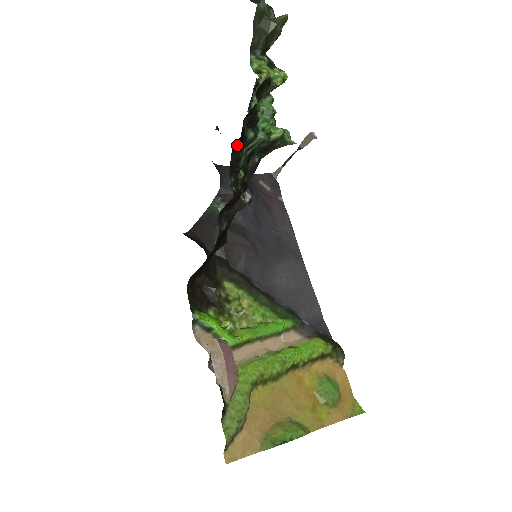
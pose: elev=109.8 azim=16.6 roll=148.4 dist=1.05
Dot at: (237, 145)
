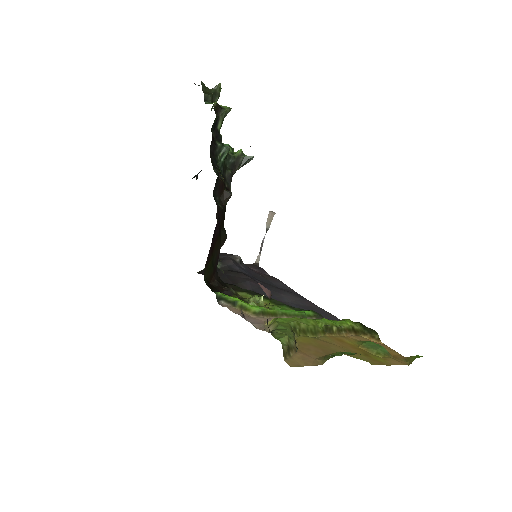
Dot at: (212, 149)
